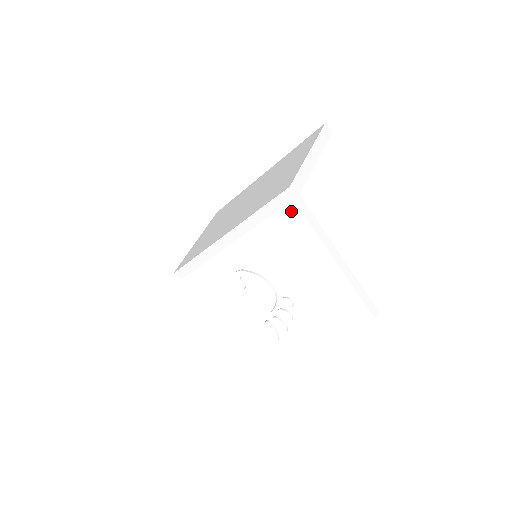
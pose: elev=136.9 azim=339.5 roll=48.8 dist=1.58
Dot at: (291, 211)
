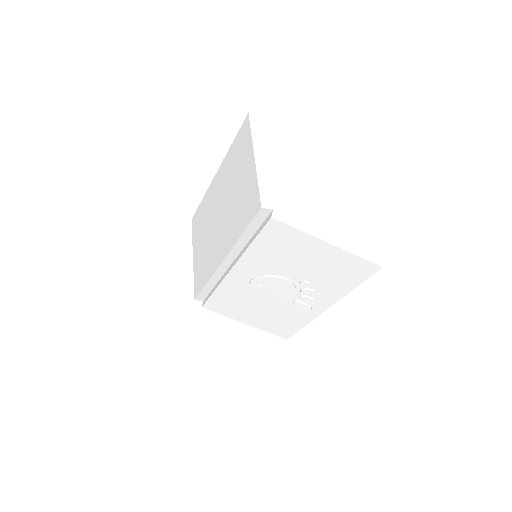
Dot at: (273, 225)
